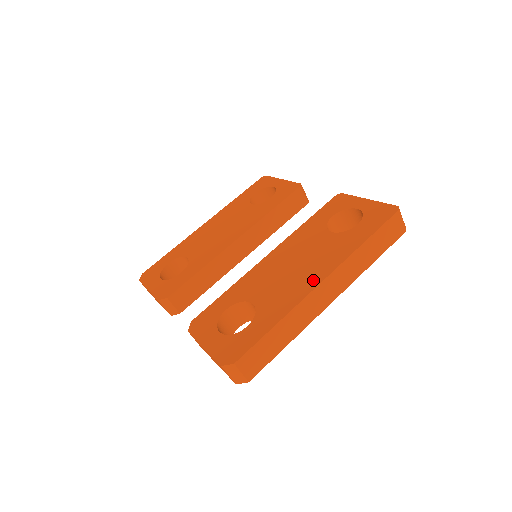
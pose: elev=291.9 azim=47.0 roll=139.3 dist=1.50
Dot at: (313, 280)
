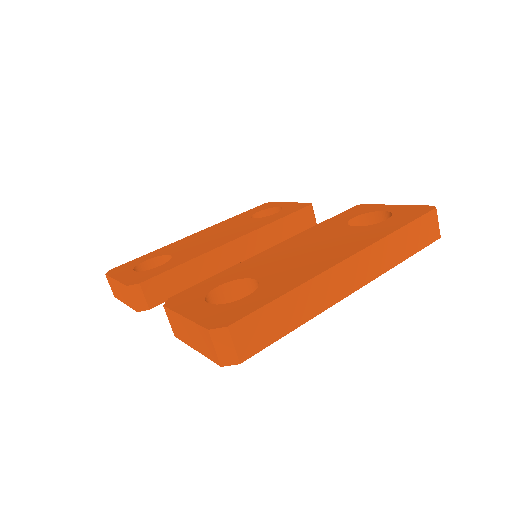
Dot at: (336, 257)
